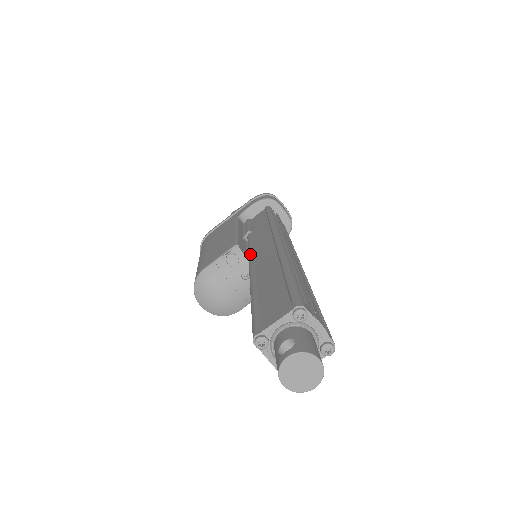
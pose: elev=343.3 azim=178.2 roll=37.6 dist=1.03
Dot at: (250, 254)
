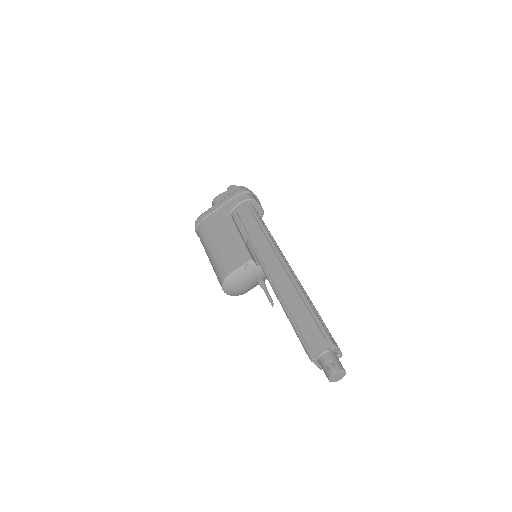
Dot at: (266, 271)
